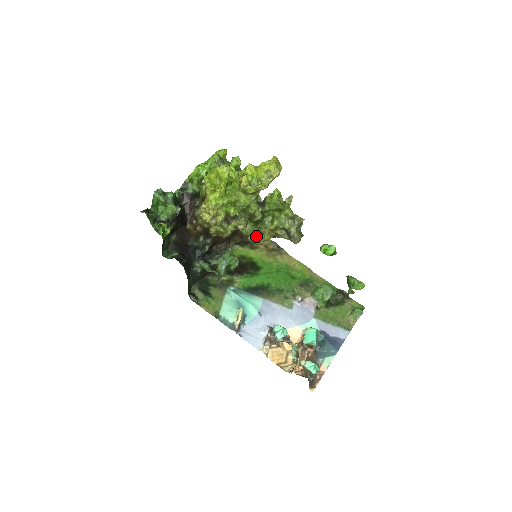
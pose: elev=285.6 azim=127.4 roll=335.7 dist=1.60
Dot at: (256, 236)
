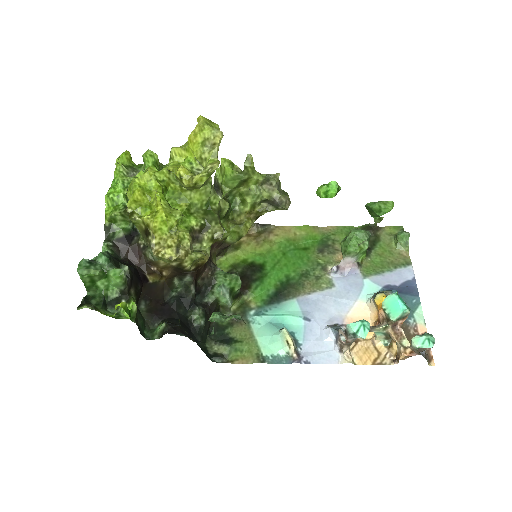
Dot at: (236, 232)
